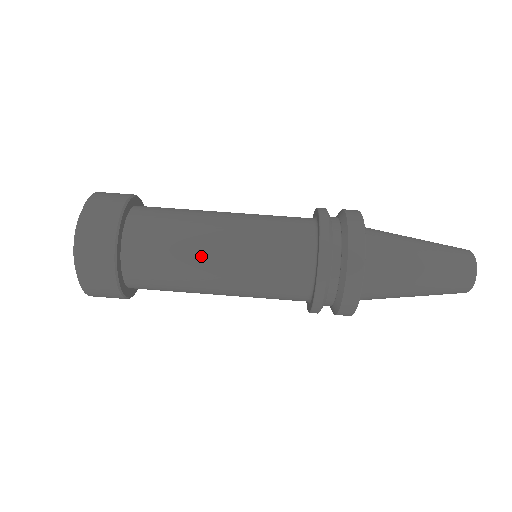
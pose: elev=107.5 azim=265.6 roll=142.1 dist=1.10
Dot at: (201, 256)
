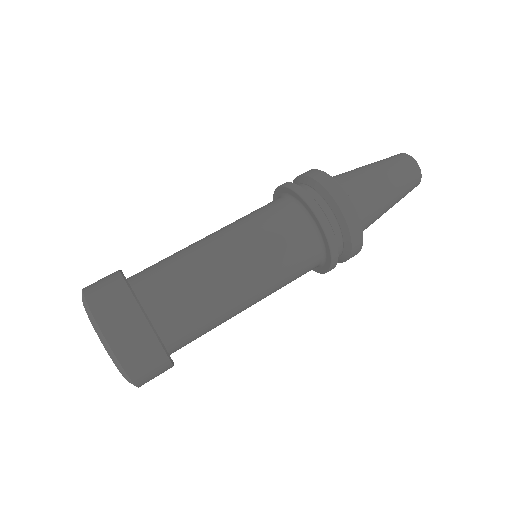
Dot at: (230, 291)
